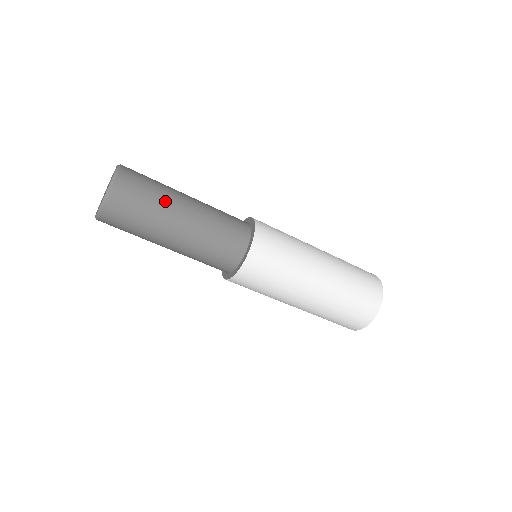
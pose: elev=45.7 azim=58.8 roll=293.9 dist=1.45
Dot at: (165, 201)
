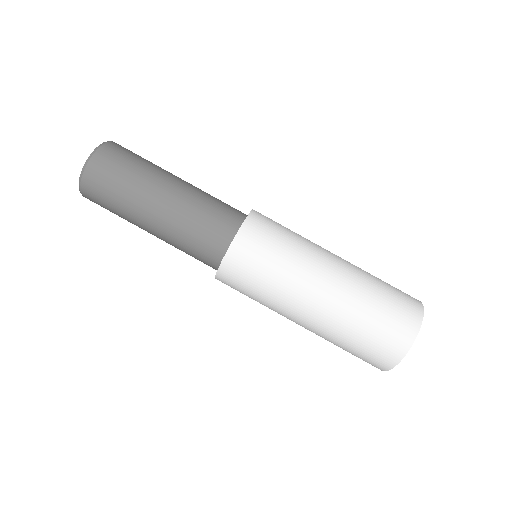
Dot at: occluded
